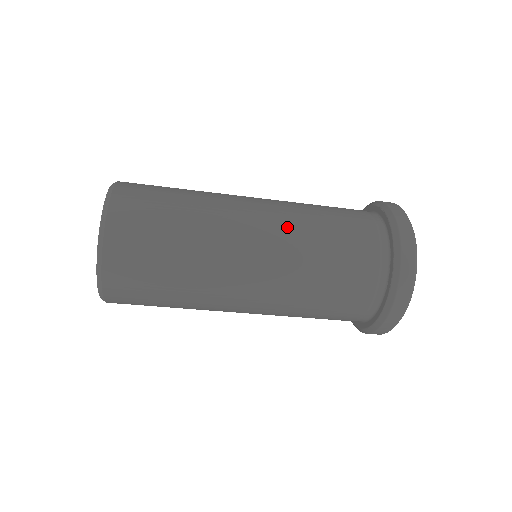
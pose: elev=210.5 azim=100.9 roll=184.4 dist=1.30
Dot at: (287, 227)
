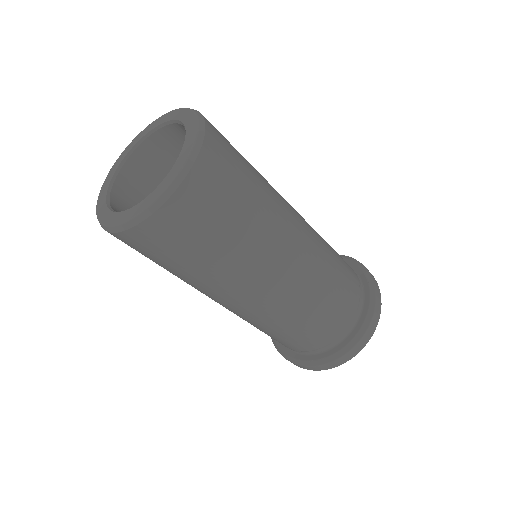
Dot at: occluded
